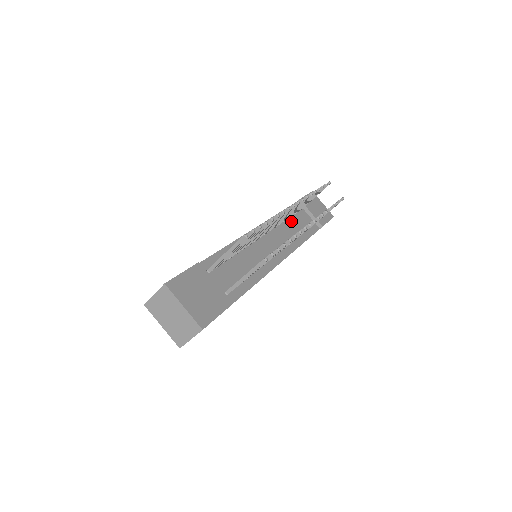
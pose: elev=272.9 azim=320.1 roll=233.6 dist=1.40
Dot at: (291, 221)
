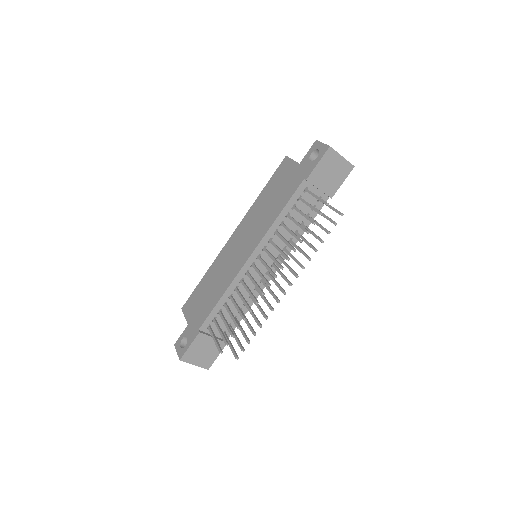
Dot at: occluded
